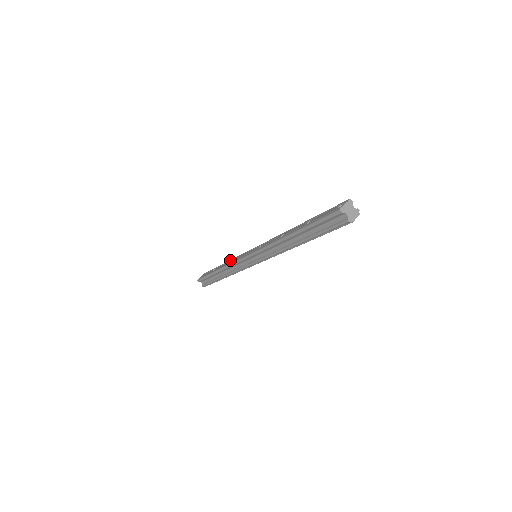
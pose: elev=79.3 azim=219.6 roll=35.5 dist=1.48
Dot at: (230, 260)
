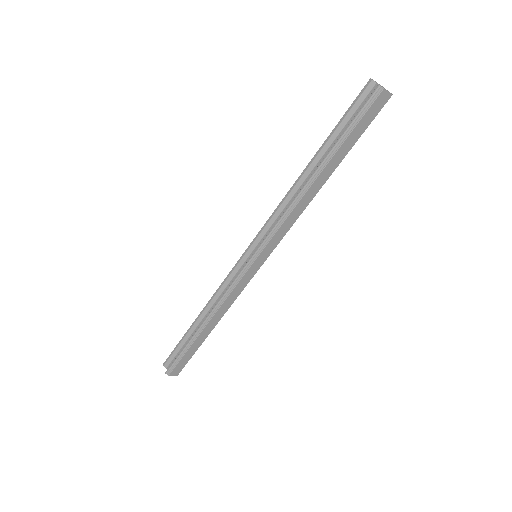
Dot at: occluded
